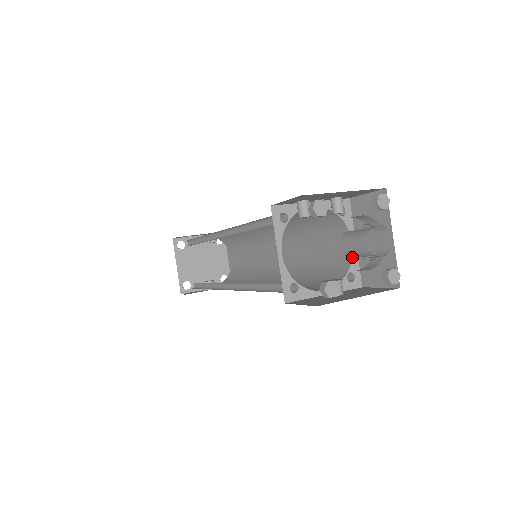
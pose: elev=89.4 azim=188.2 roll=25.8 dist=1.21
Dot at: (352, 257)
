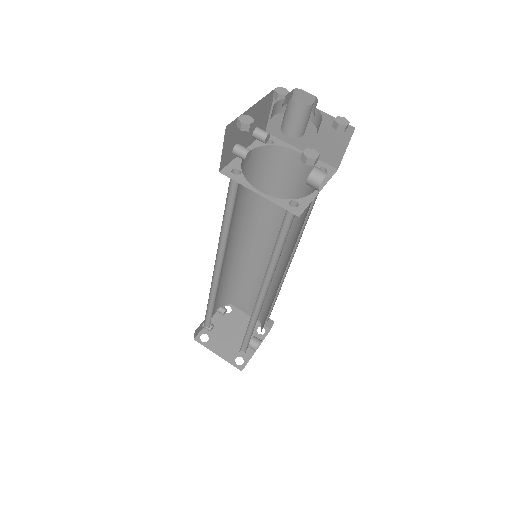
Dot at: (302, 134)
